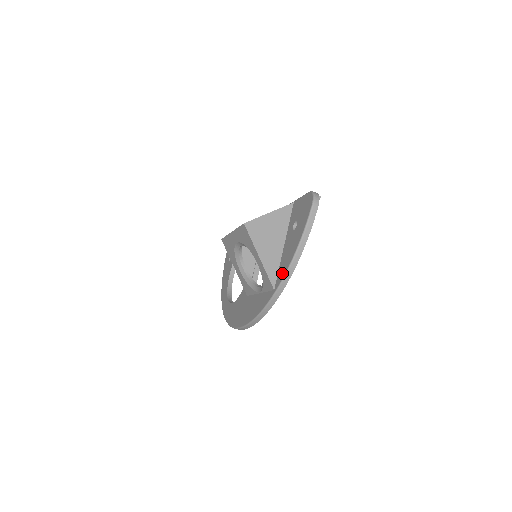
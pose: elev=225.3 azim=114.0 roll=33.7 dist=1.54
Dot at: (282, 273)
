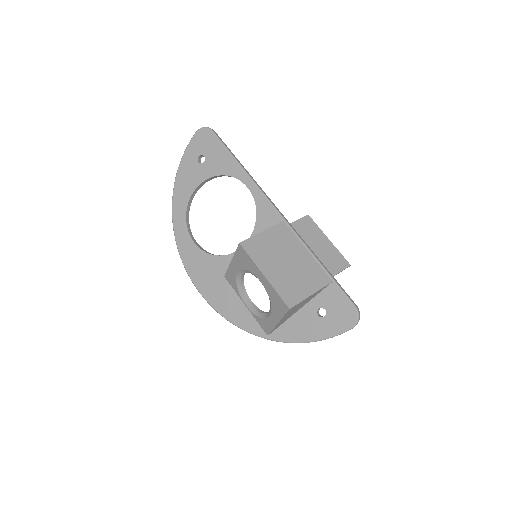
Dot at: (285, 336)
